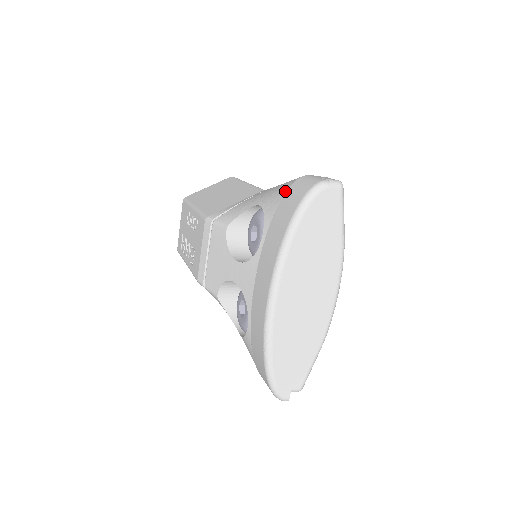
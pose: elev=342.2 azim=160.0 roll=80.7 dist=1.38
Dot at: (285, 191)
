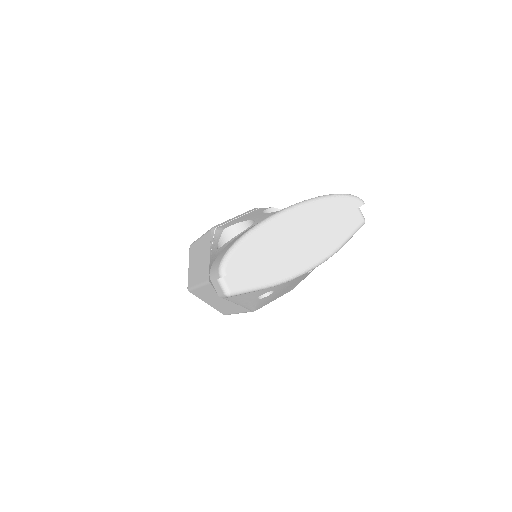
Dot at: occluded
